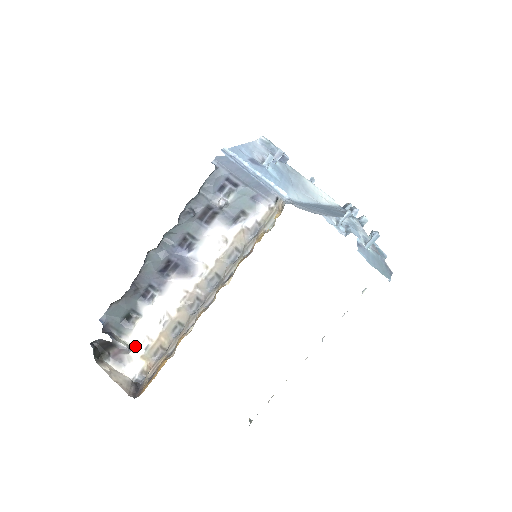
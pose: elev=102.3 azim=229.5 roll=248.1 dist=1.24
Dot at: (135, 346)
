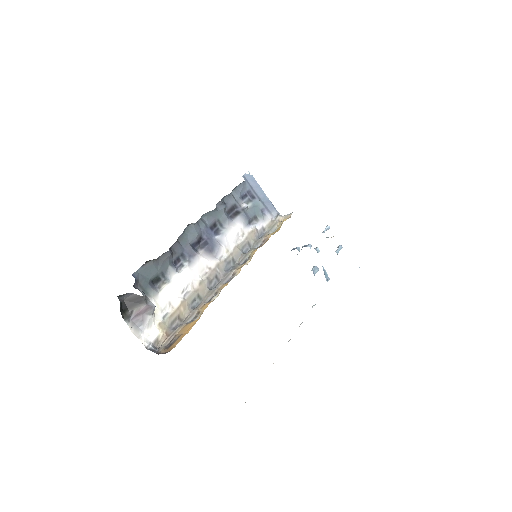
Dot at: (157, 310)
